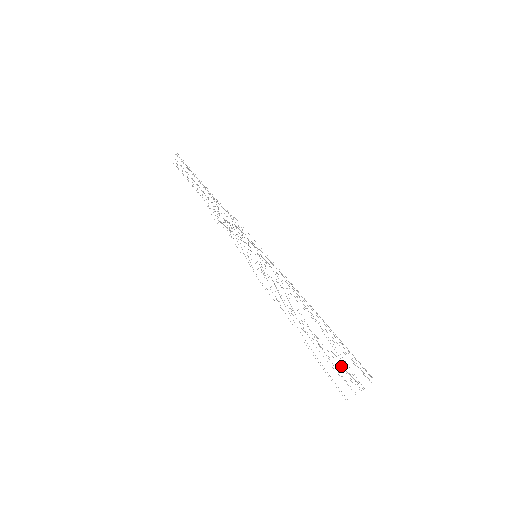
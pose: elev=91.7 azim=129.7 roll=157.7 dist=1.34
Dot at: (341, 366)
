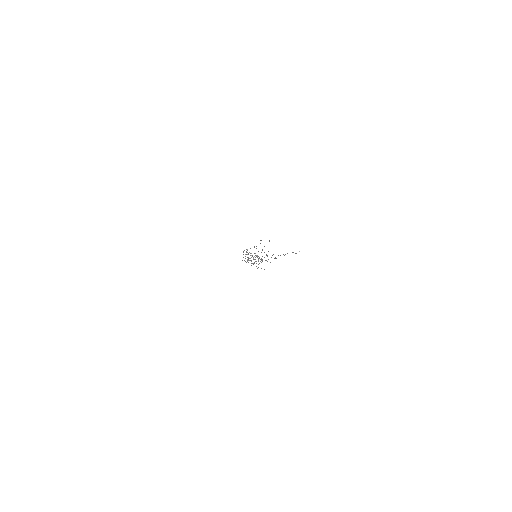
Dot at: occluded
